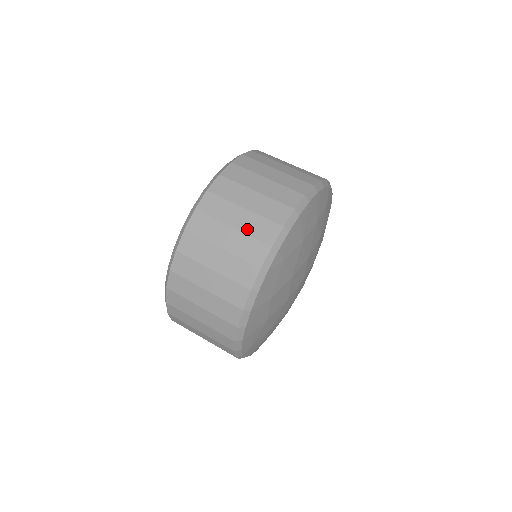
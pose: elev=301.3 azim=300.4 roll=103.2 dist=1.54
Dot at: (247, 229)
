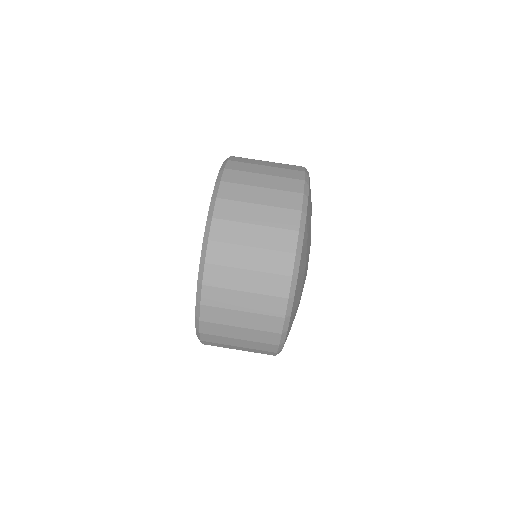
Dot at: (252, 339)
